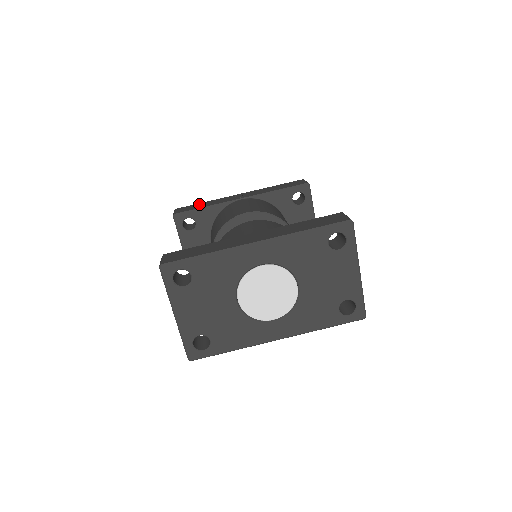
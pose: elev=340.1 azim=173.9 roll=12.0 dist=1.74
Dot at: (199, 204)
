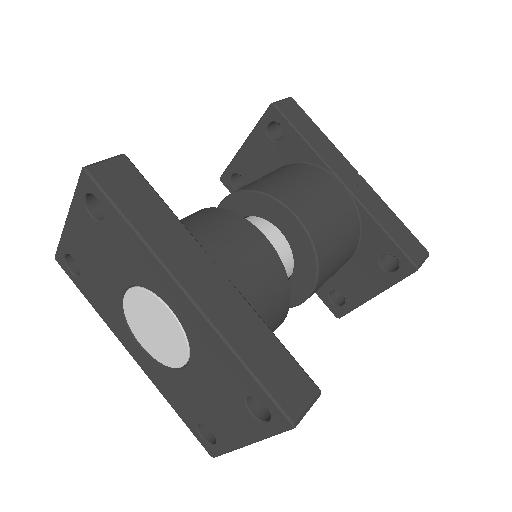
Dot at: (313, 126)
